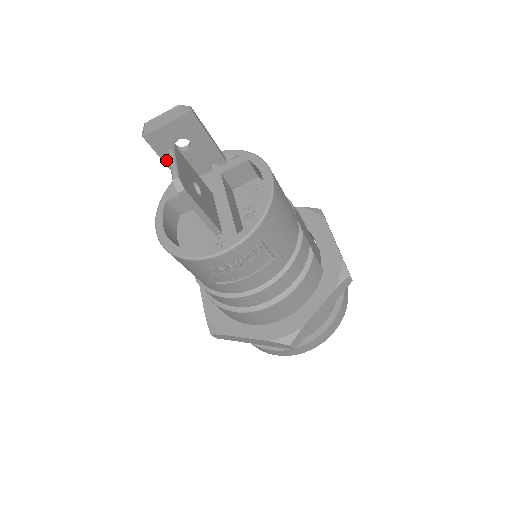
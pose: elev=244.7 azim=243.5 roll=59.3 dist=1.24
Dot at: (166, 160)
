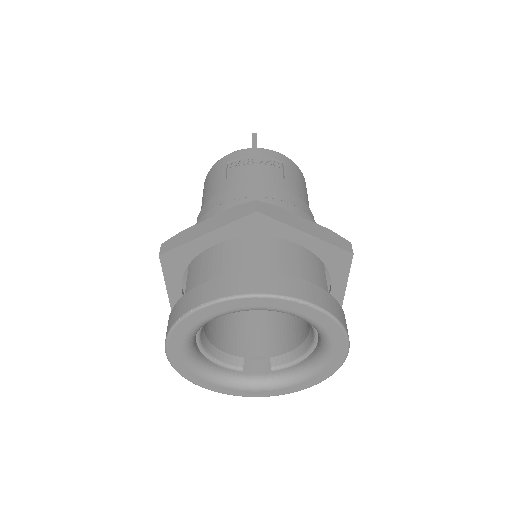
Dot at: occluded
